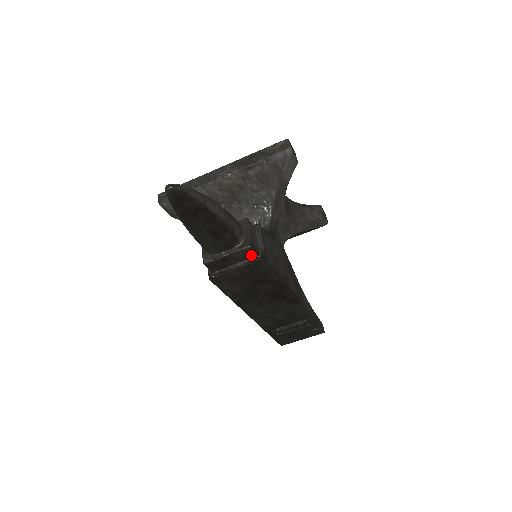
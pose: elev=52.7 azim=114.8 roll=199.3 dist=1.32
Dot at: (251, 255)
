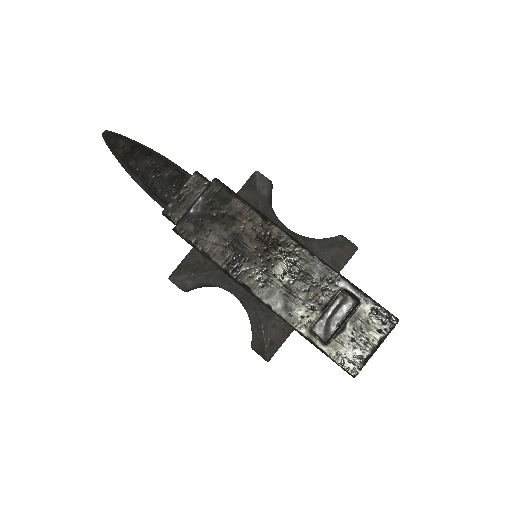
Dot at: (203, 185)
